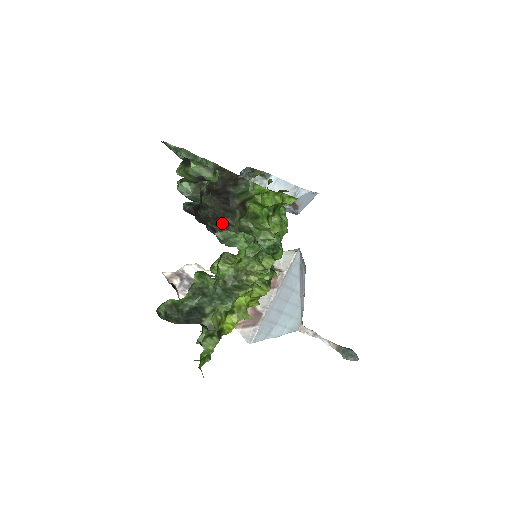
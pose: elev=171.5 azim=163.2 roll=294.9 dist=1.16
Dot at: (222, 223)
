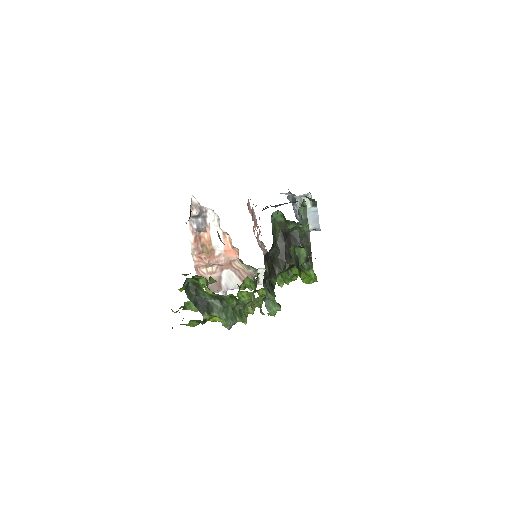
Dot at: (272, 269)
